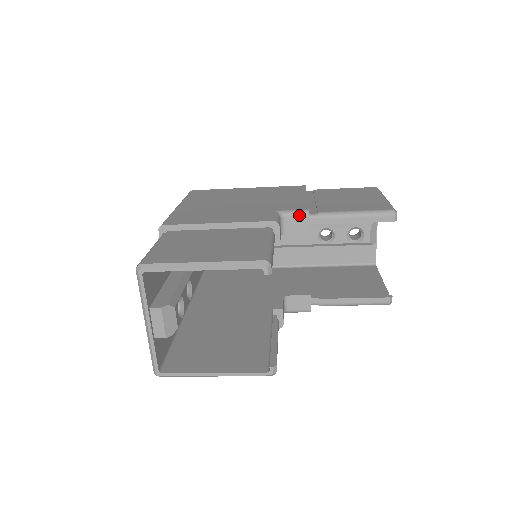
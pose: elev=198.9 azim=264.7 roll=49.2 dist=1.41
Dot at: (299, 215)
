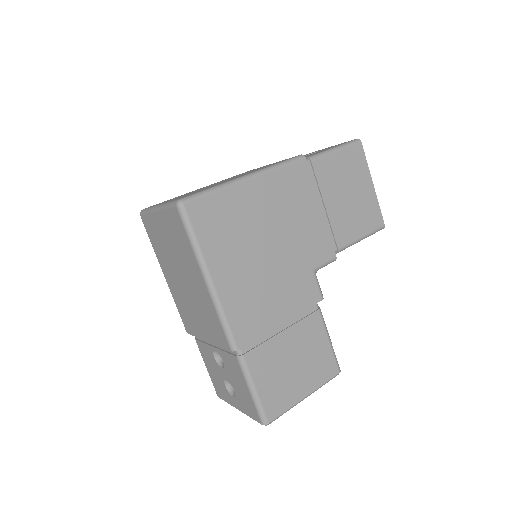
Dot at: occluded
